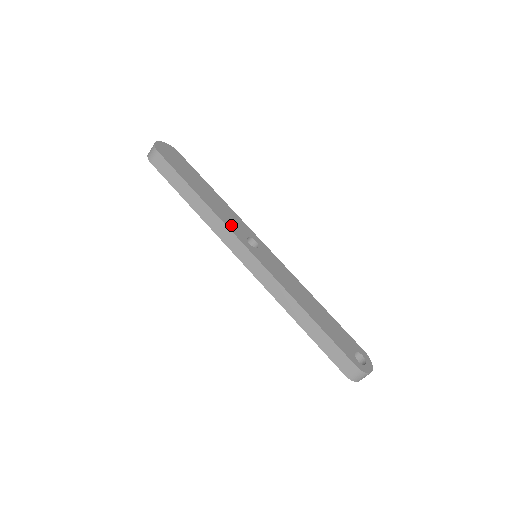
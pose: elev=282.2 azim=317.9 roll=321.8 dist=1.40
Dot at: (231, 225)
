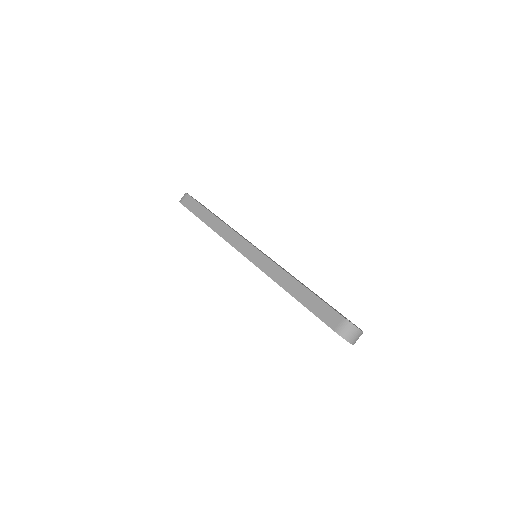
Dot at: occluded
